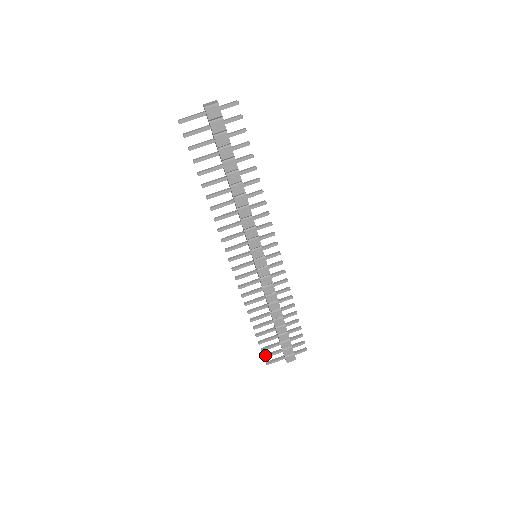
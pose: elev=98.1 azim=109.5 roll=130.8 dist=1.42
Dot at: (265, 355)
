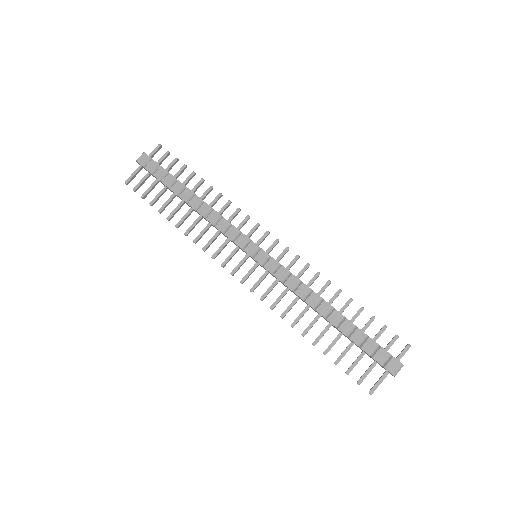
Dot at: (358, 380)
